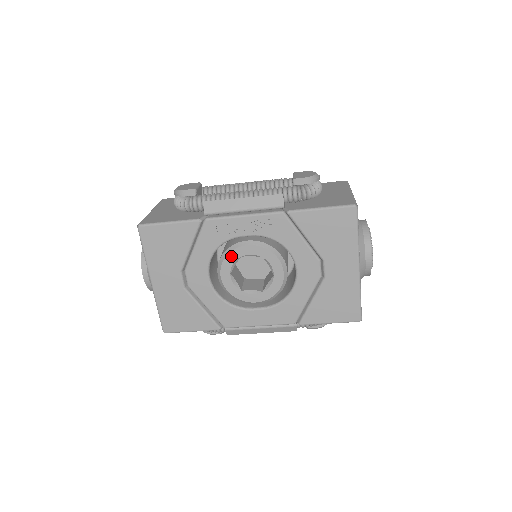
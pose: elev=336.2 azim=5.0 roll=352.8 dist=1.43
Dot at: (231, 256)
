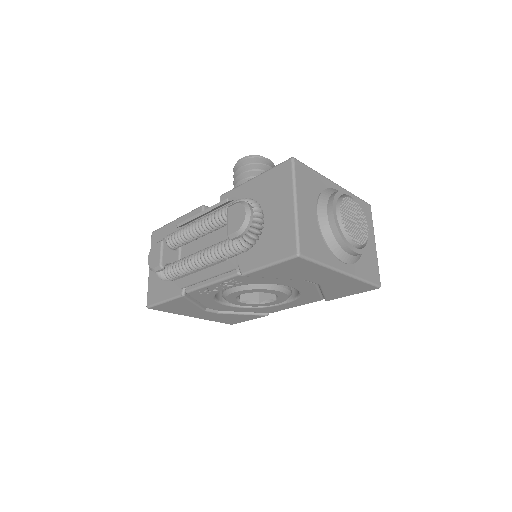
Dot at: (229, 298)
